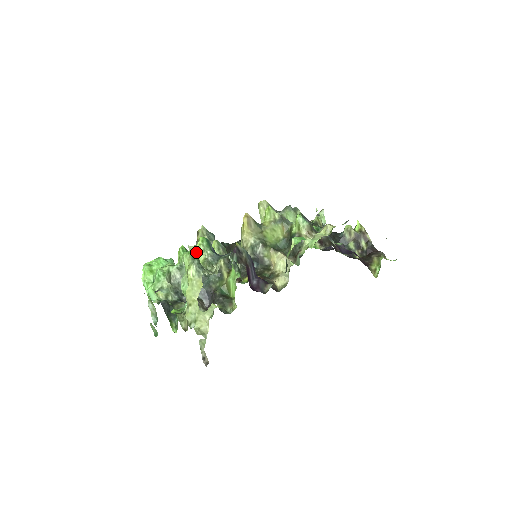
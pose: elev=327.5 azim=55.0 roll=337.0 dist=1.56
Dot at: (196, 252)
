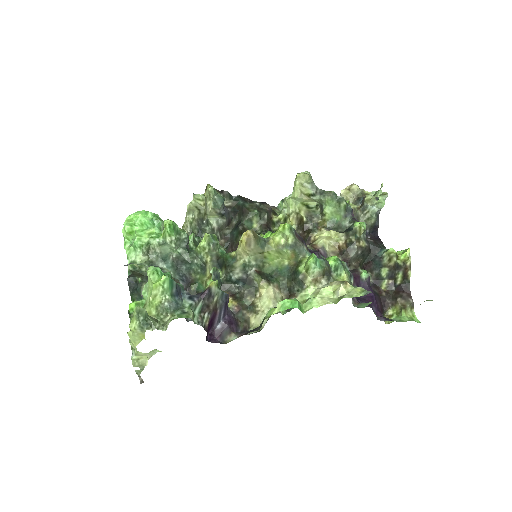
Dot at: (155, 288)
